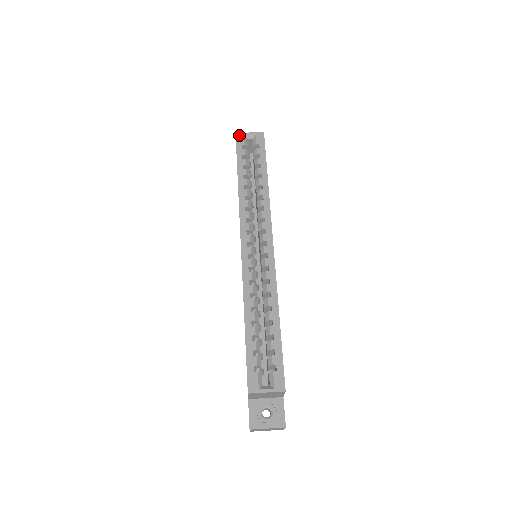
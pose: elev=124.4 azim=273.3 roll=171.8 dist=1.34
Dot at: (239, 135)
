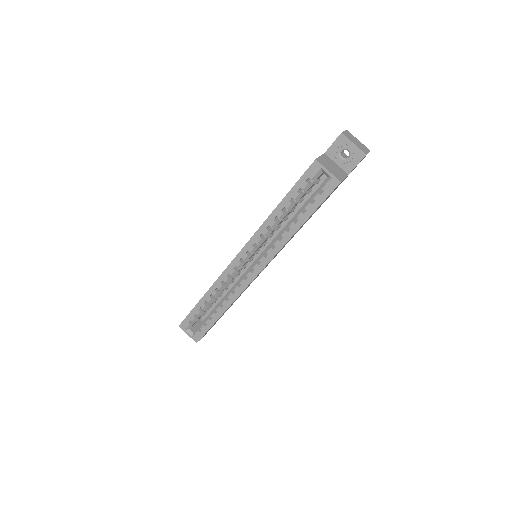
Dot at: (316, 164)
